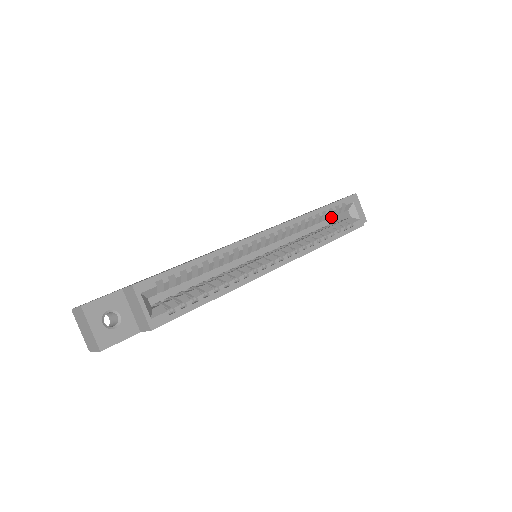
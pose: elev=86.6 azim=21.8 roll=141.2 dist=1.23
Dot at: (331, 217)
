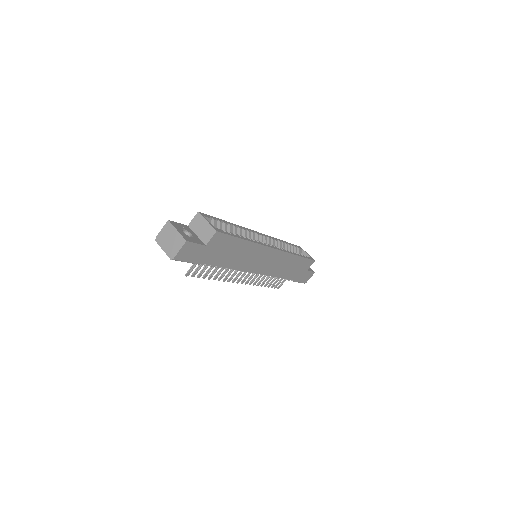
Dot at: (293, 251)
